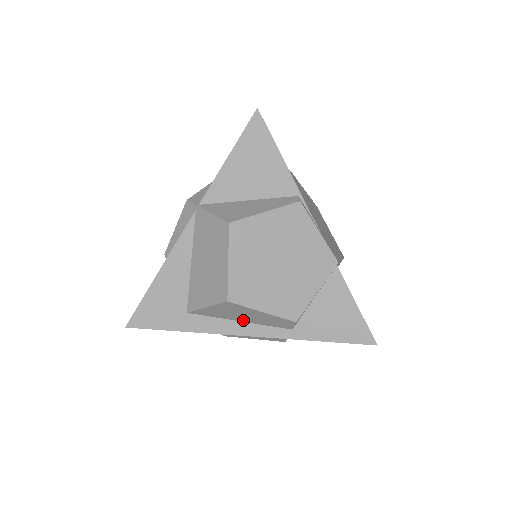
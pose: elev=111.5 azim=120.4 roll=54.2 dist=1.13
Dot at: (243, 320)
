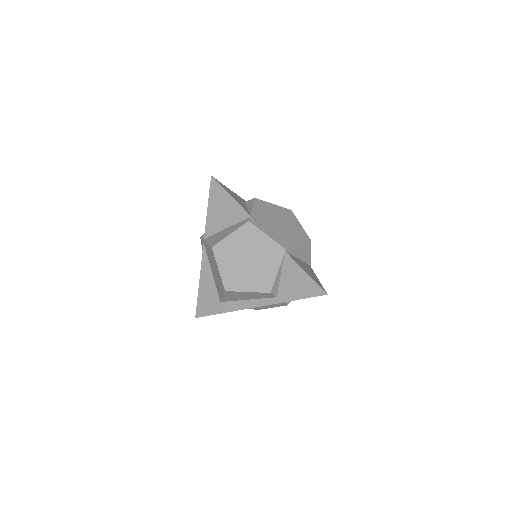
Dot at: (248, 299)
